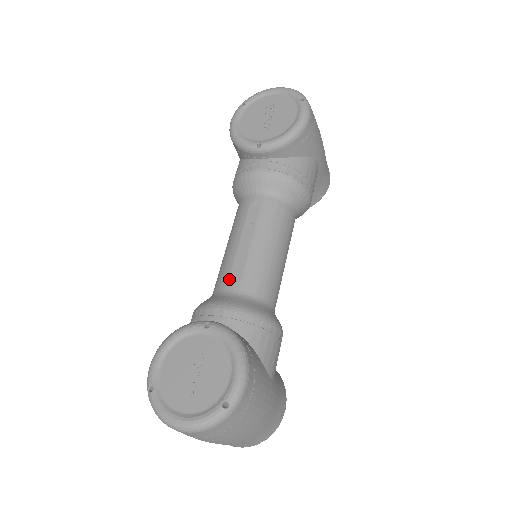
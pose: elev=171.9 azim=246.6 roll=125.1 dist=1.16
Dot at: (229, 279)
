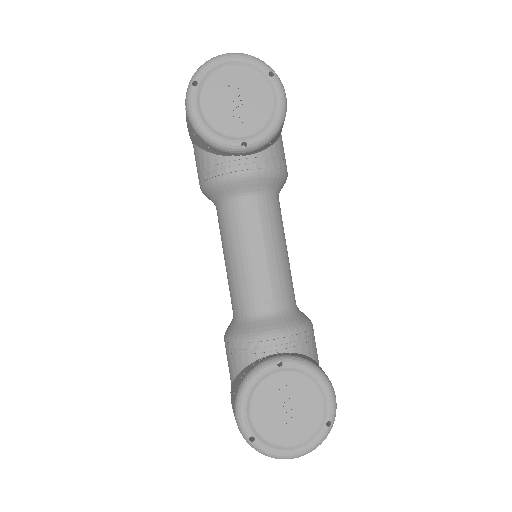
Dot at: (260, 300)
